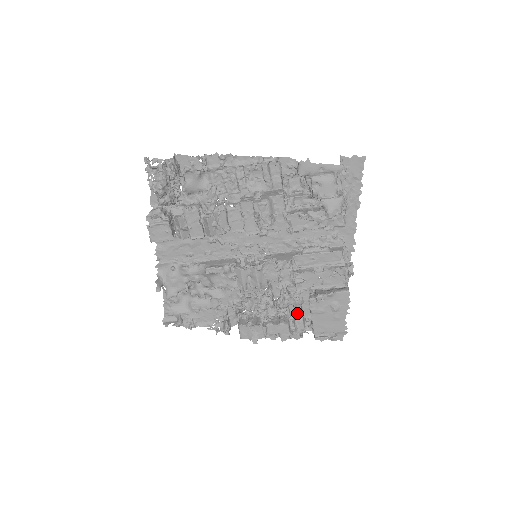
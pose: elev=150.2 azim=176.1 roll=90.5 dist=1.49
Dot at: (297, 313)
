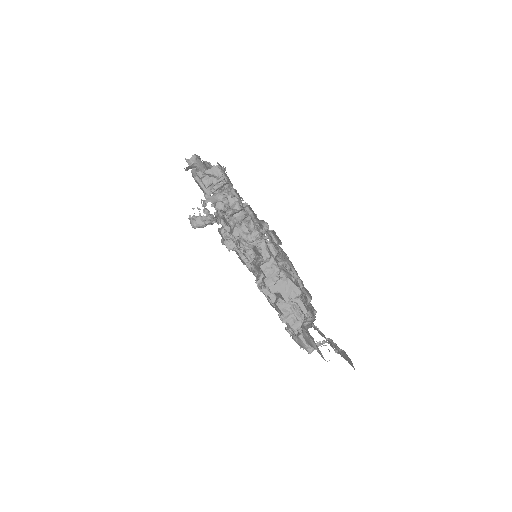
Dot at: occluded
